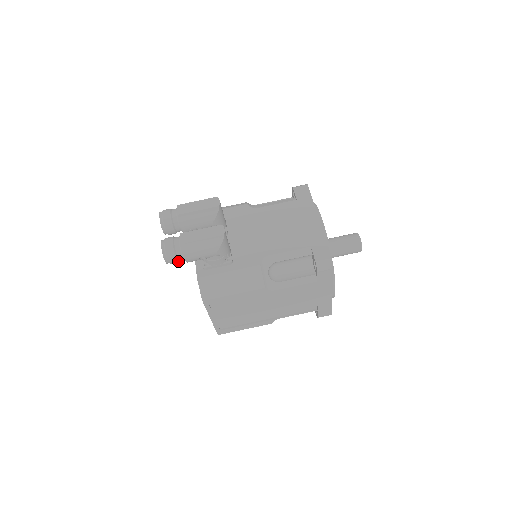
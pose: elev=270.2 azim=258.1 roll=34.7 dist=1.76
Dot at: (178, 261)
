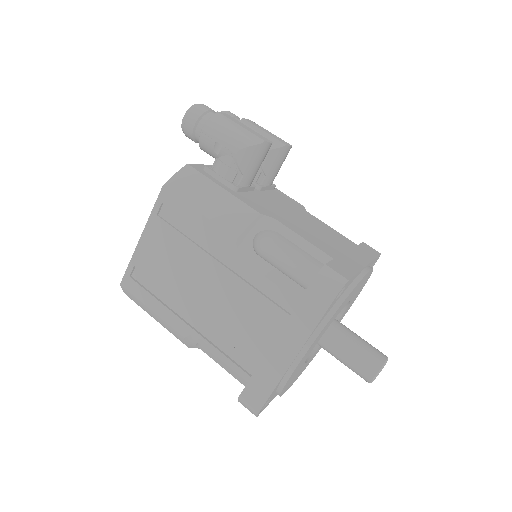
Dot at: (194, 130)
